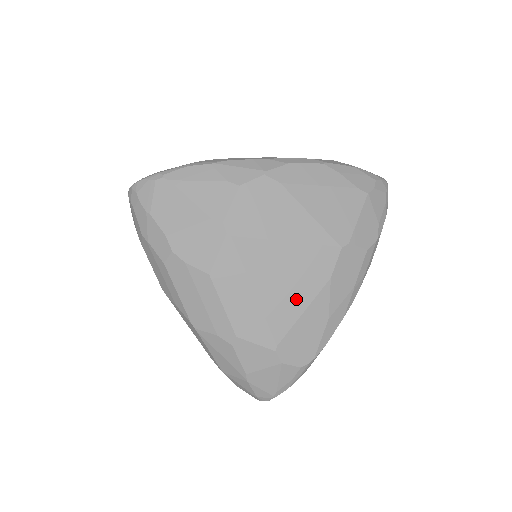
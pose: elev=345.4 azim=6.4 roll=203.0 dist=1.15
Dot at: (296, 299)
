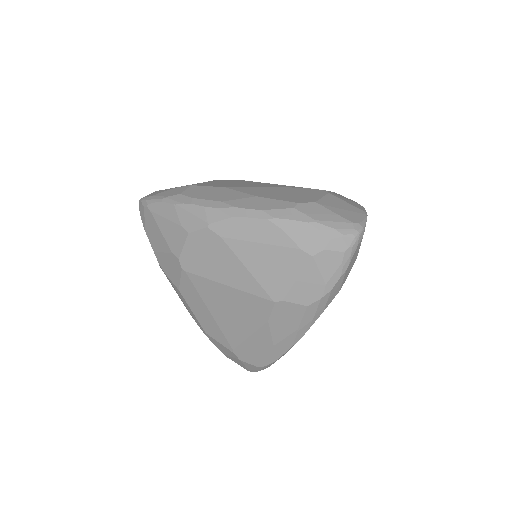
Dot at: (242, 326)
